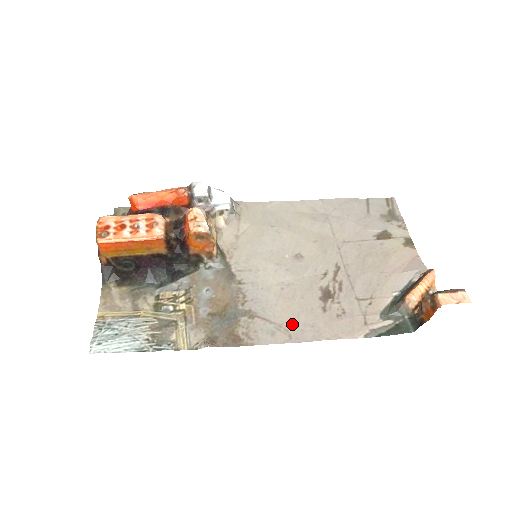
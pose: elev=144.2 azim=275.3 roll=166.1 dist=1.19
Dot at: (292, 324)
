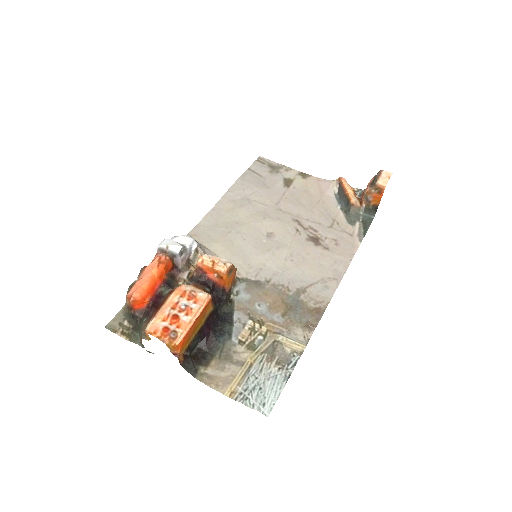
Dot at: (326, 272)
